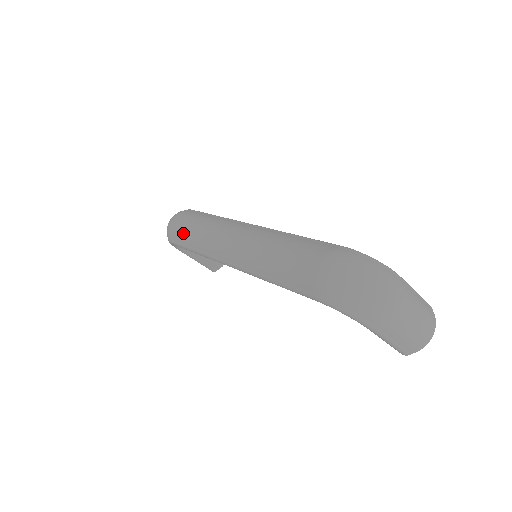
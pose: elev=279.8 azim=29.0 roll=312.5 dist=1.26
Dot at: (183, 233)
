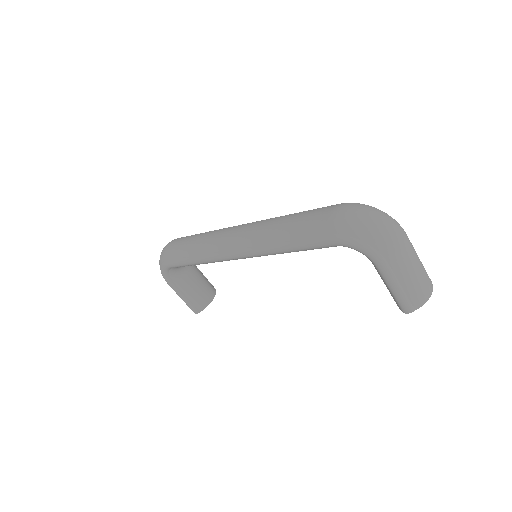
Dot at: (181, 247)
